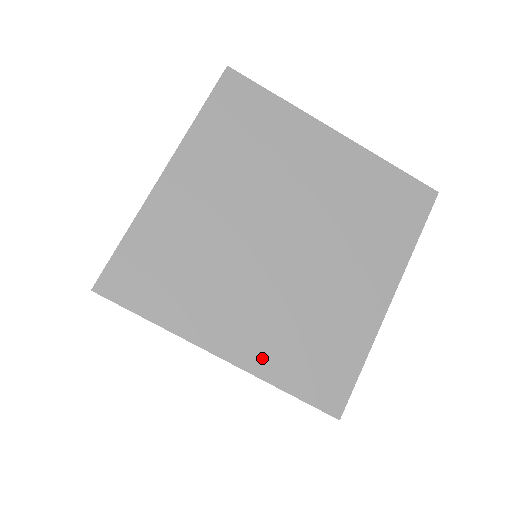
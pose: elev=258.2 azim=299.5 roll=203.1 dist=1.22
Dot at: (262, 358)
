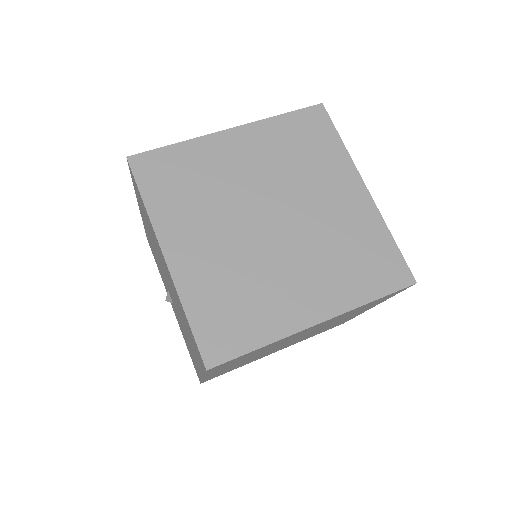
Dot at: occluded
